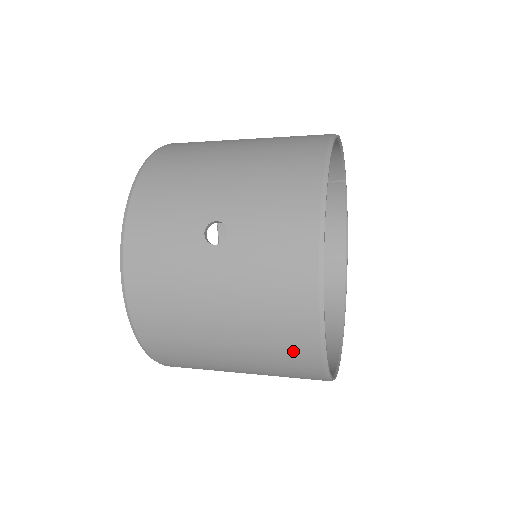
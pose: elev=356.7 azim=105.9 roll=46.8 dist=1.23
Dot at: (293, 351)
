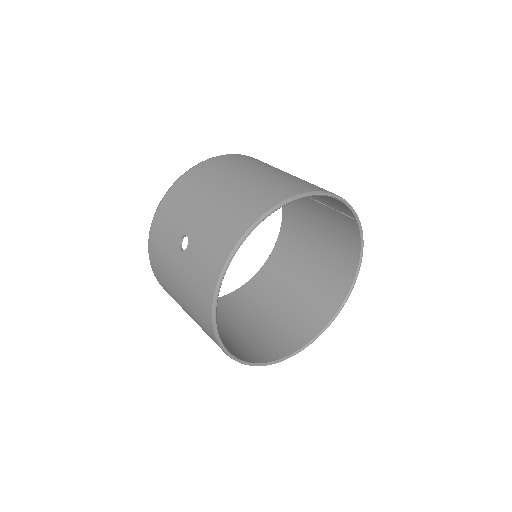
Dot at: (209, 335)
